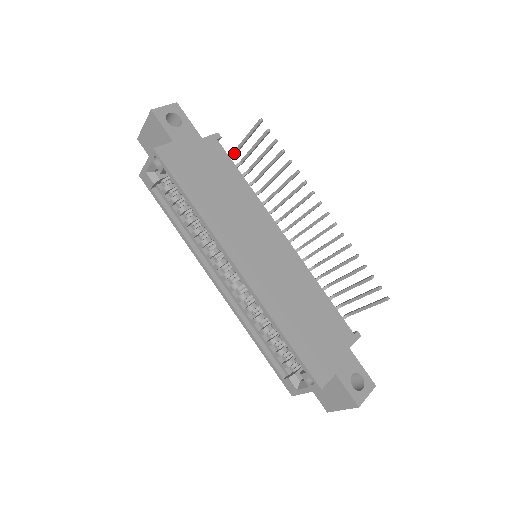
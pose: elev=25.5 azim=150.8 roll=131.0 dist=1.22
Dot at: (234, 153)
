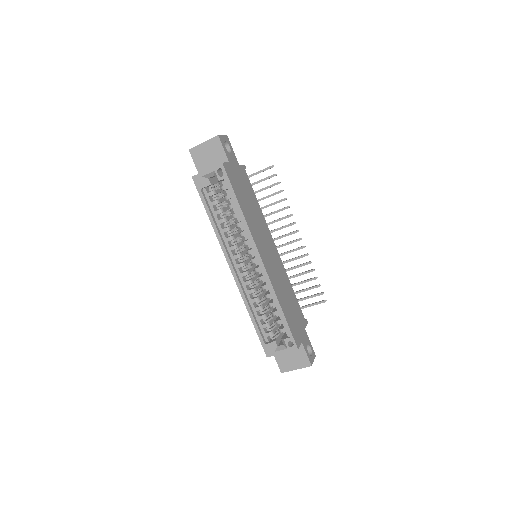
Dot at: occluded
